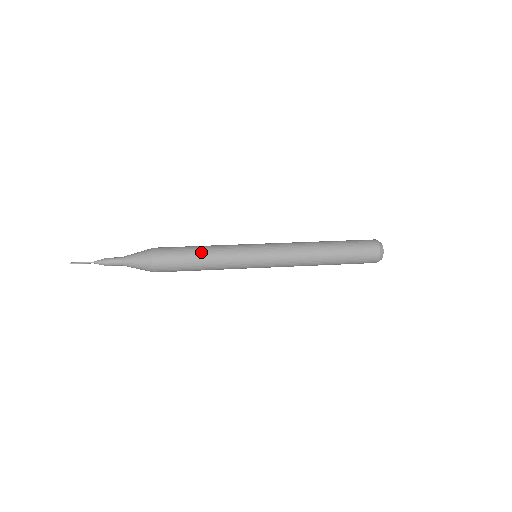
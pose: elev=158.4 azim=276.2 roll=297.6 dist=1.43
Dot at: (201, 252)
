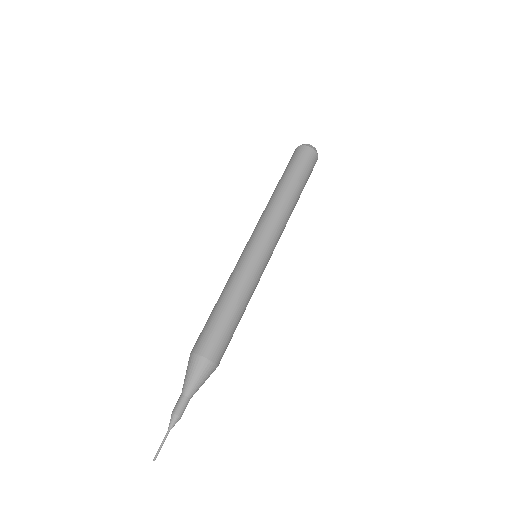
Dot at: (239, 310)
